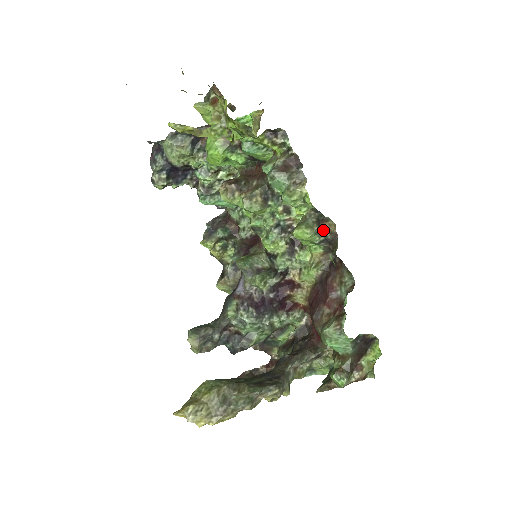
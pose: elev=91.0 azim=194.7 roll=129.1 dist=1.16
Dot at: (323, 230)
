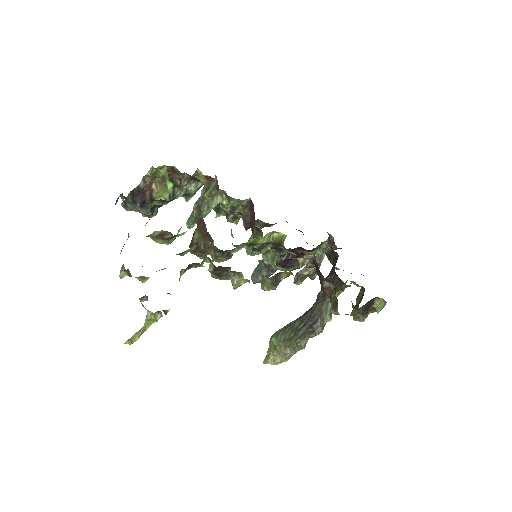
Dot at: occluded
